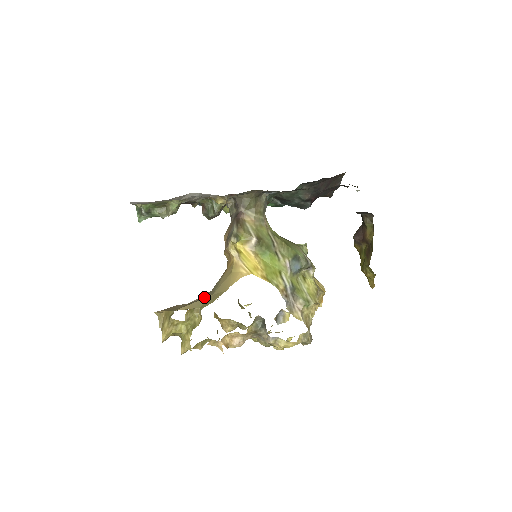
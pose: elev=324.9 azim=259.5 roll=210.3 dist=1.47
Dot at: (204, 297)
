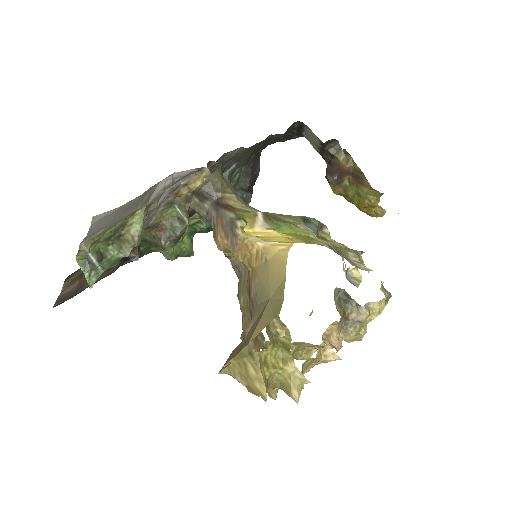
Dot at: (260, 312)
